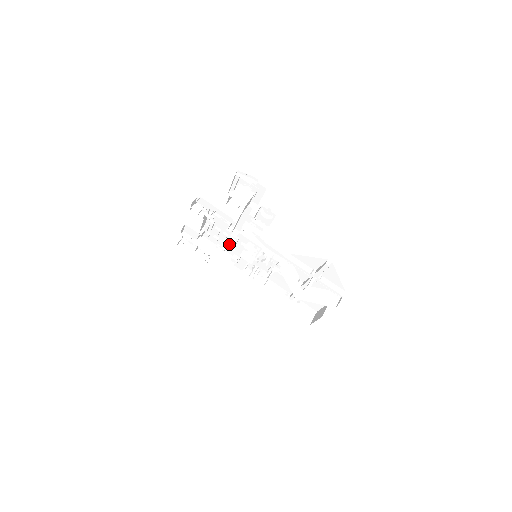
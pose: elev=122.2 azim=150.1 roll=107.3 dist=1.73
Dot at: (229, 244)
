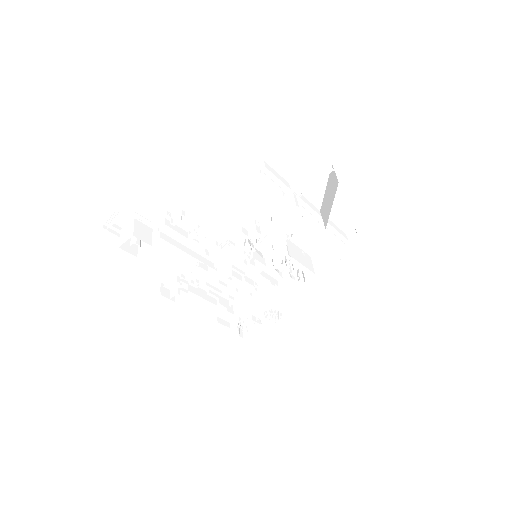
Dot at: occluded
